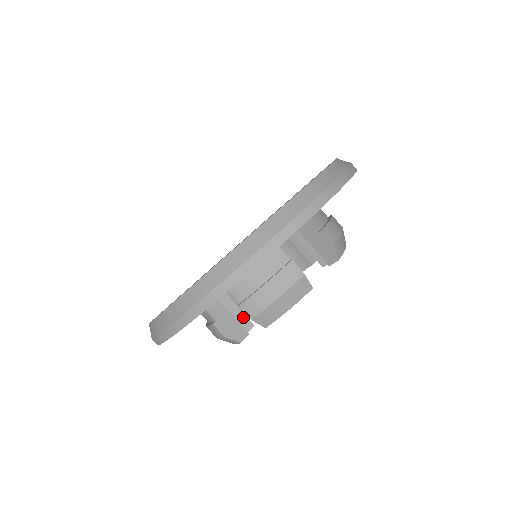
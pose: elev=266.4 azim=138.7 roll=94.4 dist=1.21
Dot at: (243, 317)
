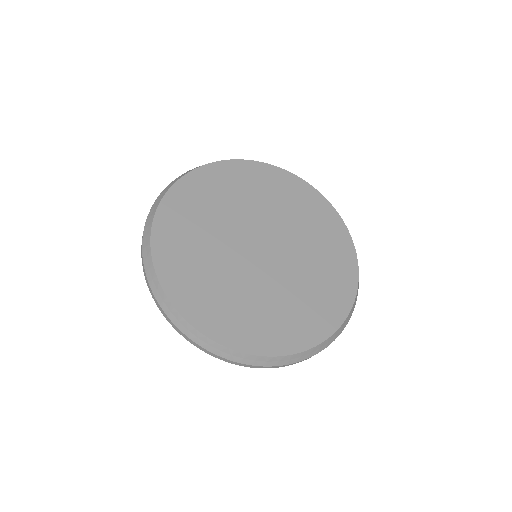
Dot at: occluded
